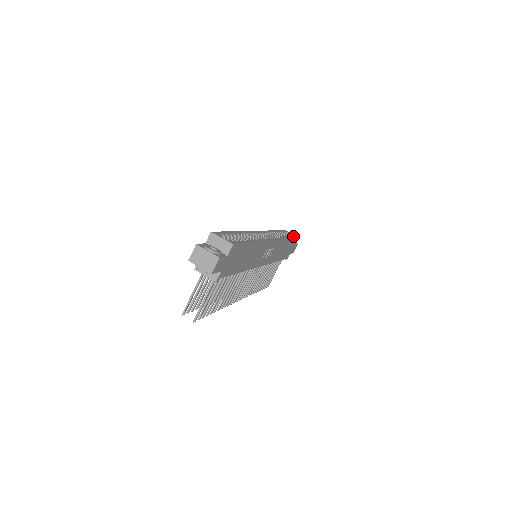
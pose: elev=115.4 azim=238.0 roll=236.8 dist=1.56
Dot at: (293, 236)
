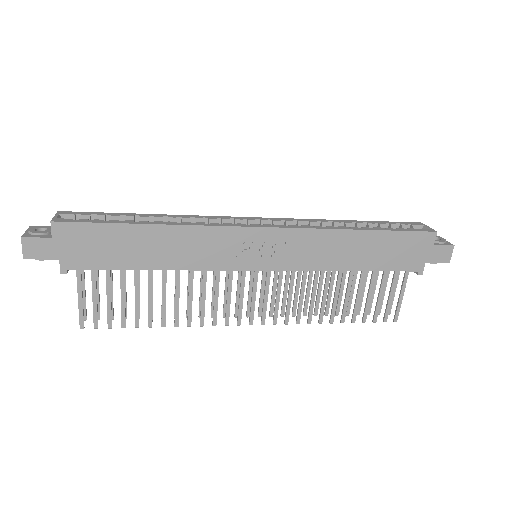
Dot at: (408, 229)
